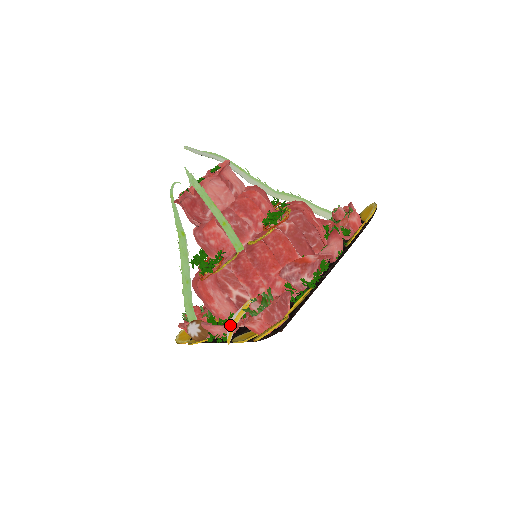
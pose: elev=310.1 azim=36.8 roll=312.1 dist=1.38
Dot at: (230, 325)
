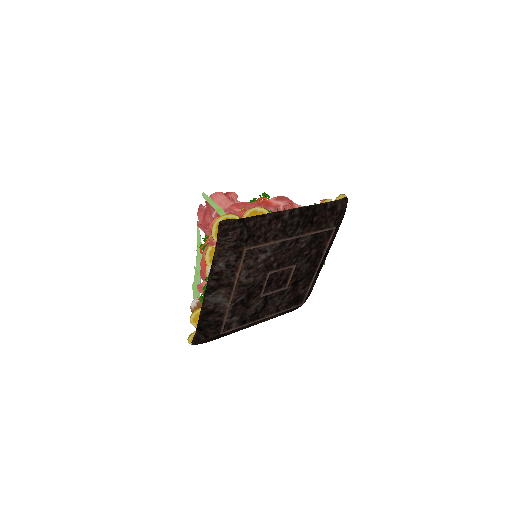
Dot at: occluded
